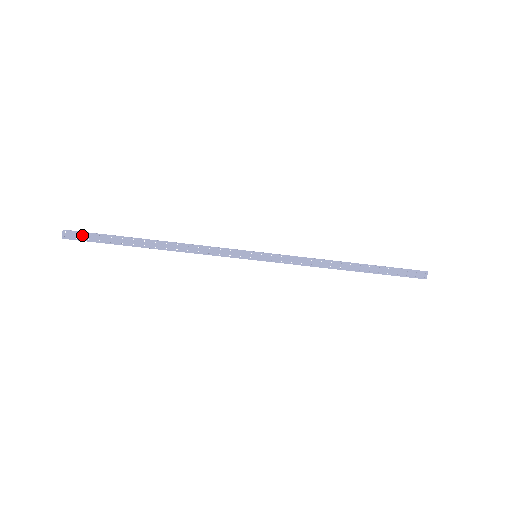
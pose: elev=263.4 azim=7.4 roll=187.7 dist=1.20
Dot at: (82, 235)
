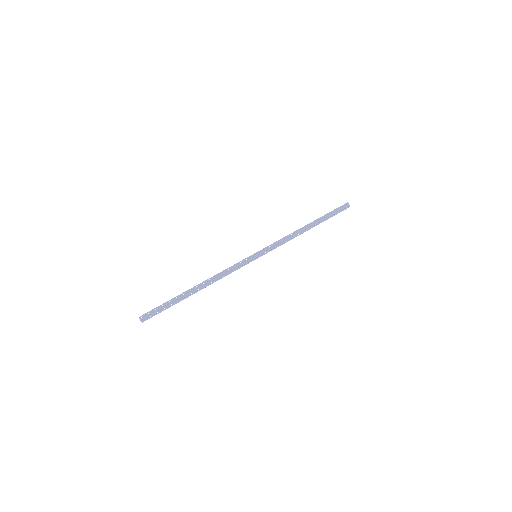
Dot at: (152, 312)
